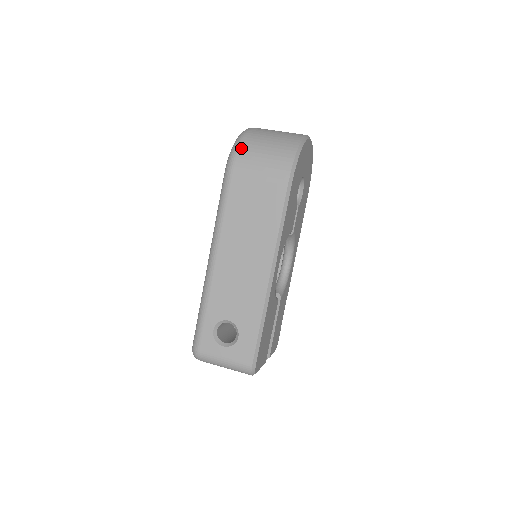
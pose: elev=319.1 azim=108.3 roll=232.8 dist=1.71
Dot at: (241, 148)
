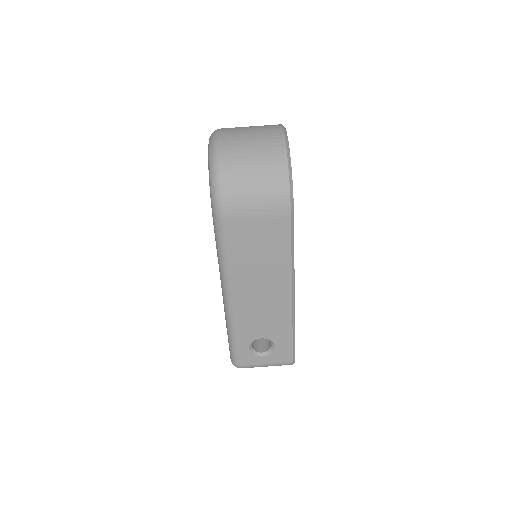
Dot at: (224, 188)
